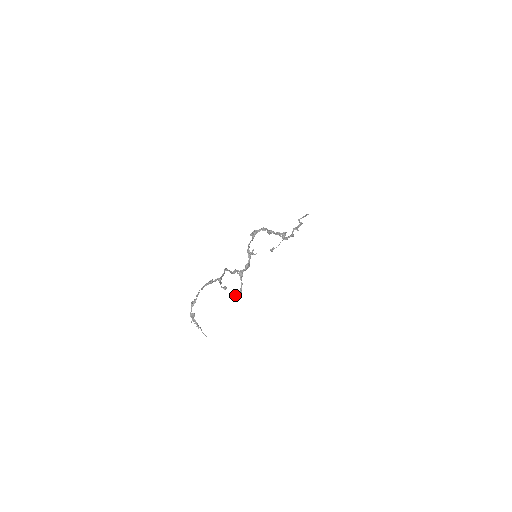
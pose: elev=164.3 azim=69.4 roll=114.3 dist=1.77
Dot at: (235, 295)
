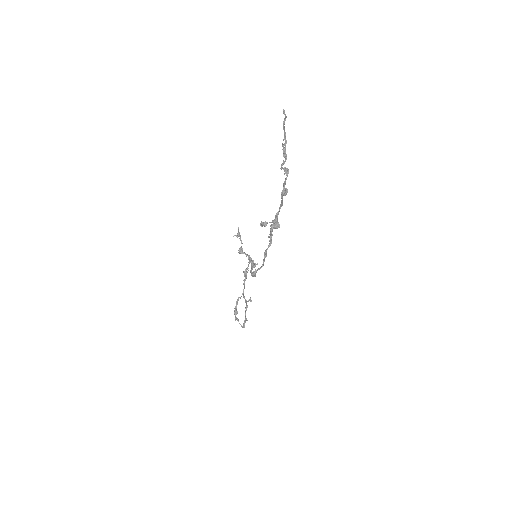
Dot at: occluded
